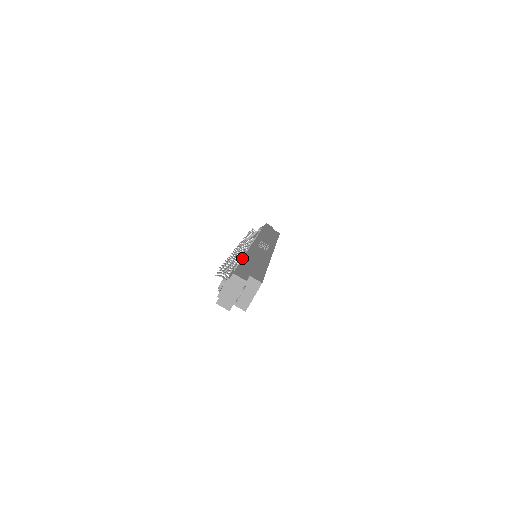
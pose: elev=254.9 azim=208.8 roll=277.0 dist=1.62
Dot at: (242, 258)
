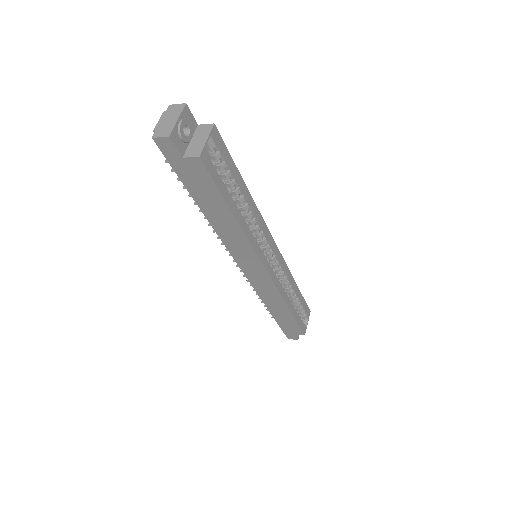
Dot at: occluded
